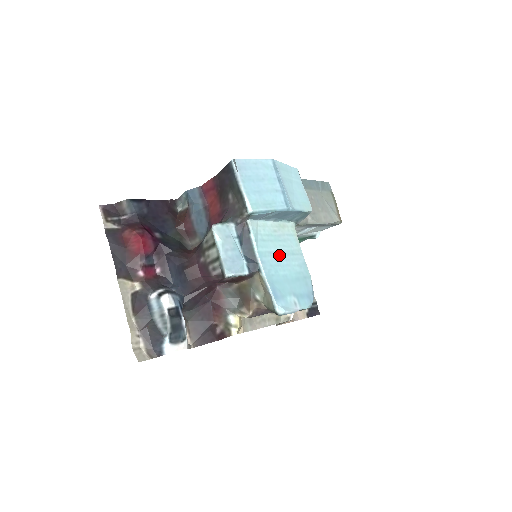
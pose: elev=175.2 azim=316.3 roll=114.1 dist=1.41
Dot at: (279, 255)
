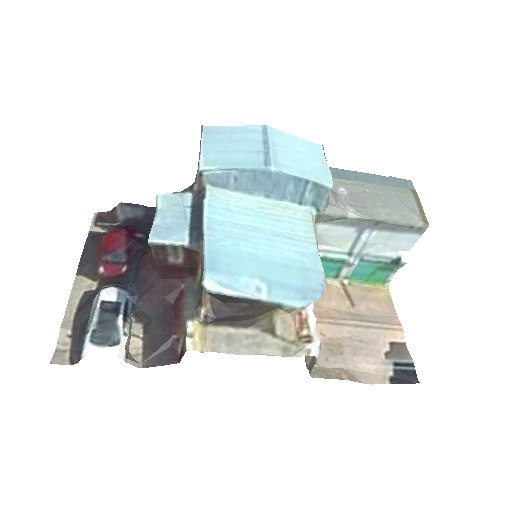
Dot at: (255, 231)
